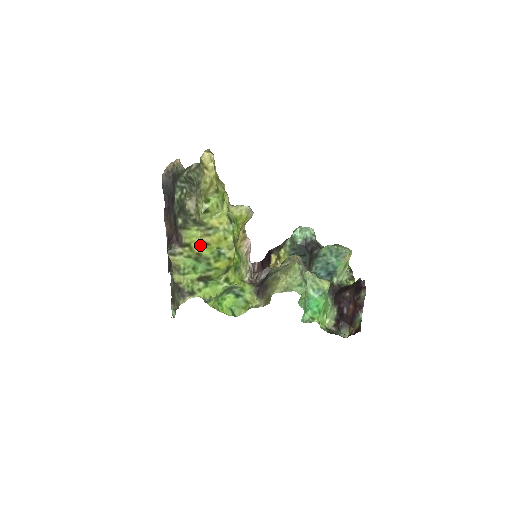
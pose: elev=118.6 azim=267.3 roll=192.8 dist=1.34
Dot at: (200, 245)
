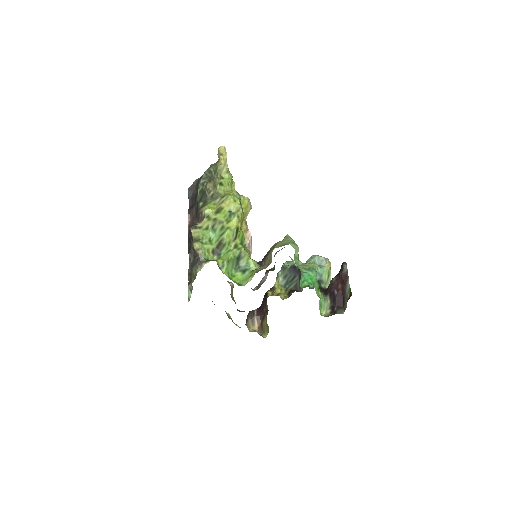
Dot at: (216, 213)
